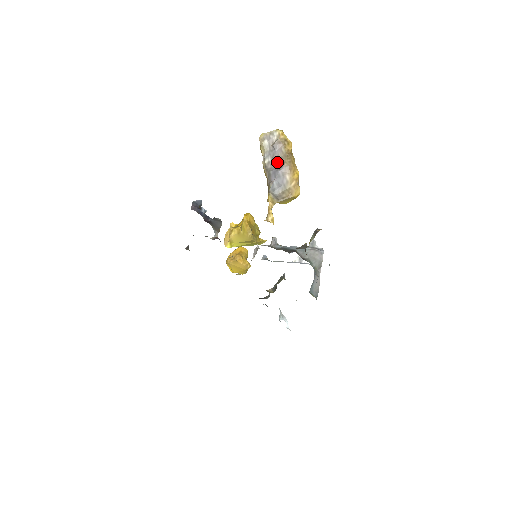
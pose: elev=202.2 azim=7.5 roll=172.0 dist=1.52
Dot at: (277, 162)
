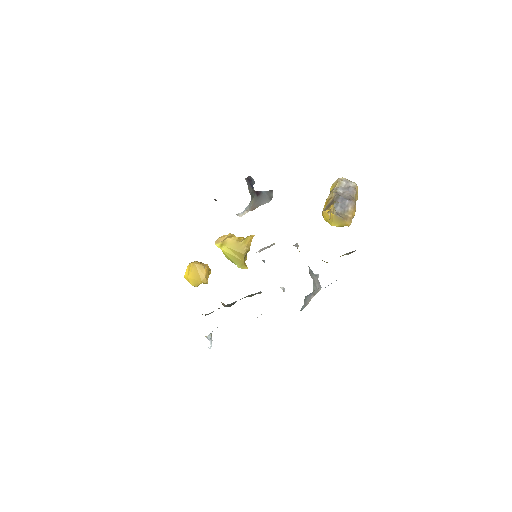
Dot at: (347, 196)
